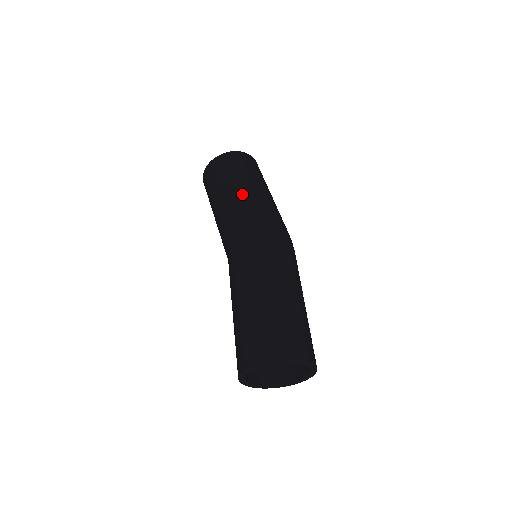
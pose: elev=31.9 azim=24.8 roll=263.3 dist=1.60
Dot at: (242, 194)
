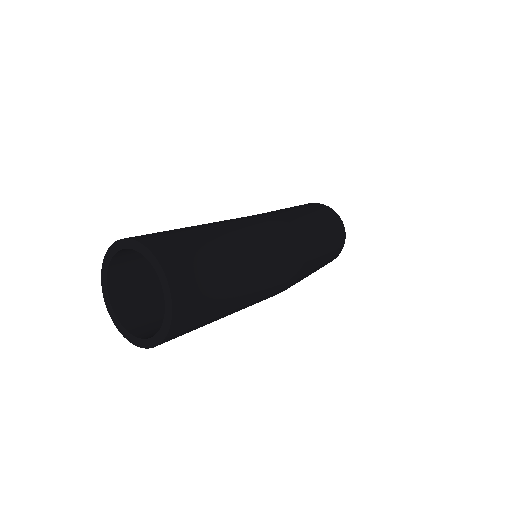
Dot at: (296, 209)
